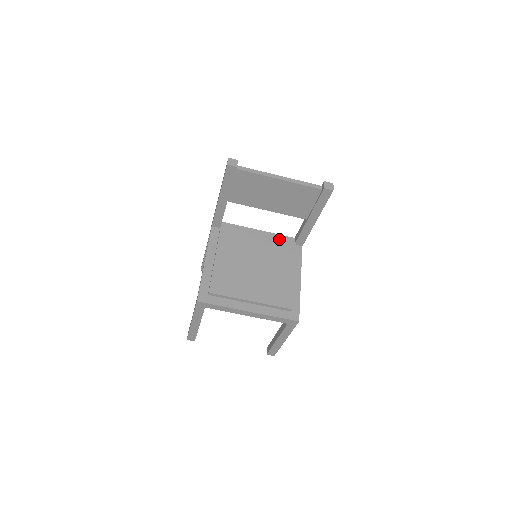
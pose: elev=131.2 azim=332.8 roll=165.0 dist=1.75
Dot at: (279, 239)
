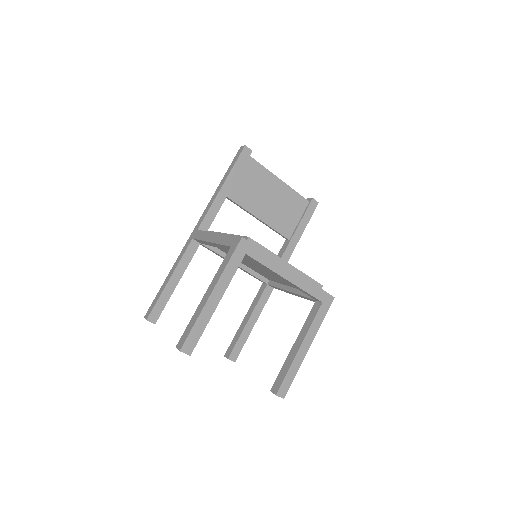
Dot at: occluded
